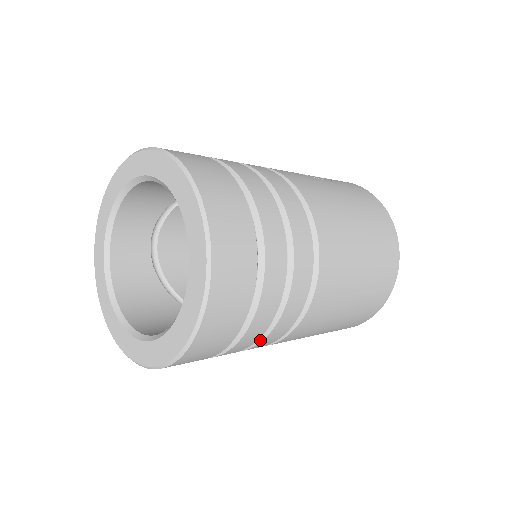
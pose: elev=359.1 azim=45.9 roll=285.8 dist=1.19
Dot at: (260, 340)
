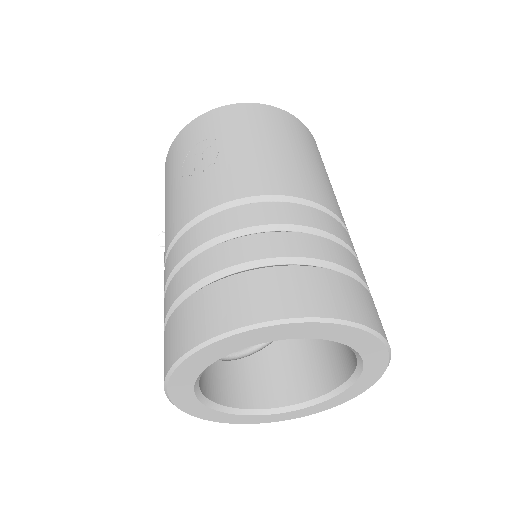
Dot at: occluded
